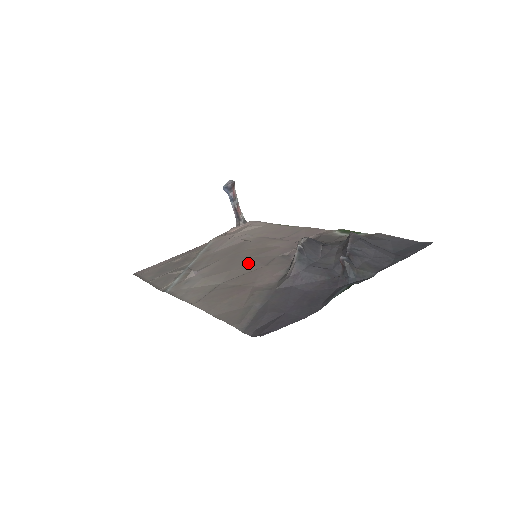
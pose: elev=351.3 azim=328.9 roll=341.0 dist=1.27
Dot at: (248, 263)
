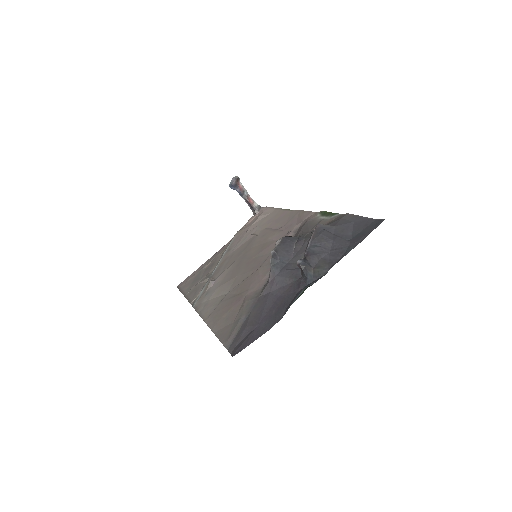
Dot at: (249, 266)
